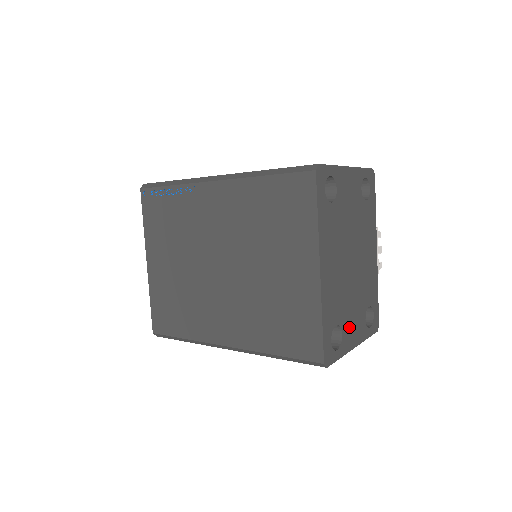
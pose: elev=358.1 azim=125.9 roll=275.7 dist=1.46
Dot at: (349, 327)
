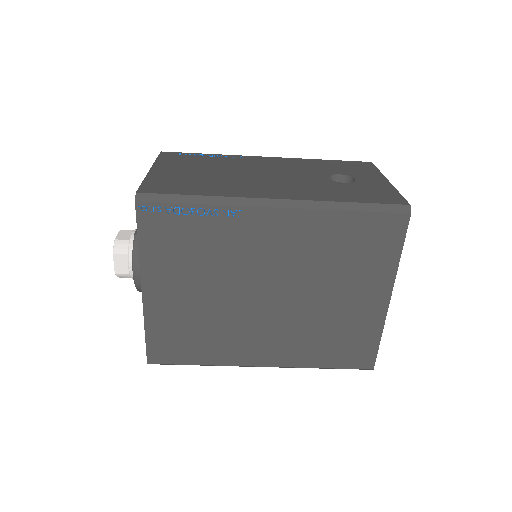
Dot at: occluded
